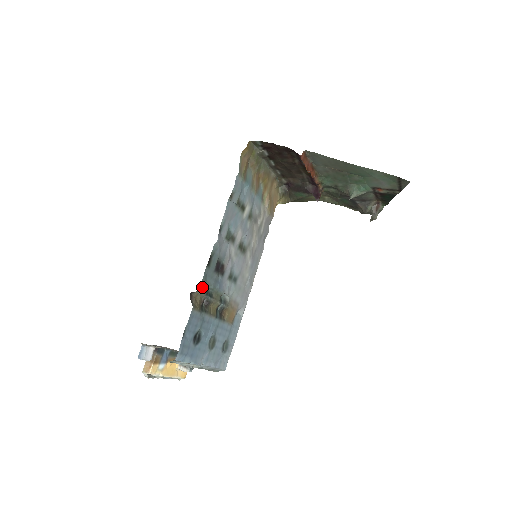
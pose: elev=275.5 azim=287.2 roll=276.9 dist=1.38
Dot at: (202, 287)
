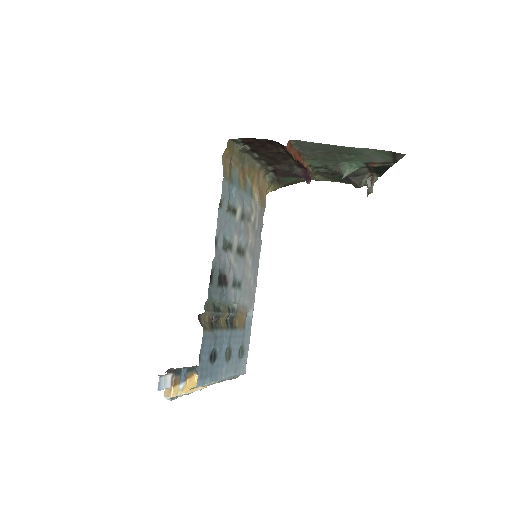
Dot at: (208, 306)
